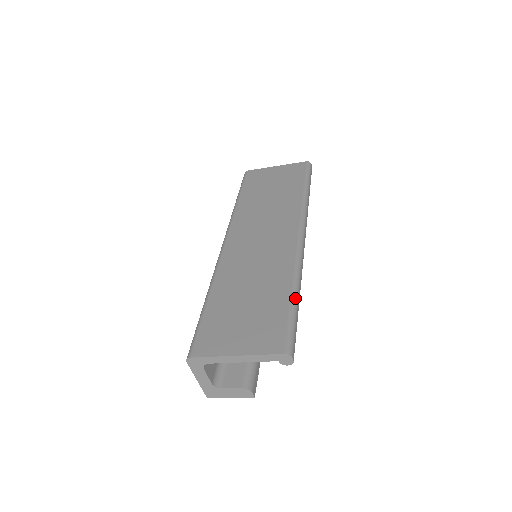
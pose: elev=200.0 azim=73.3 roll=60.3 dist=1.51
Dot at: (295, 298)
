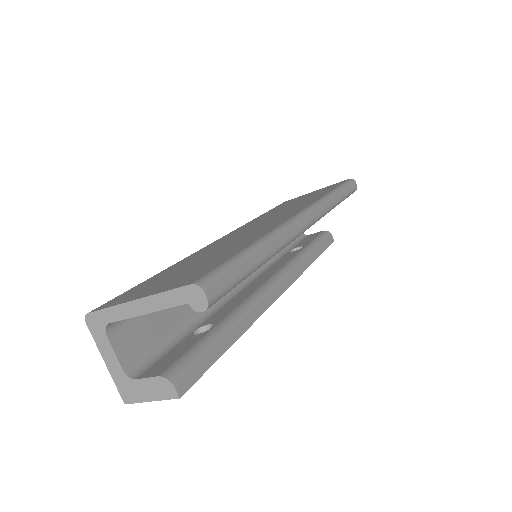
Dot at: (253, 247)
